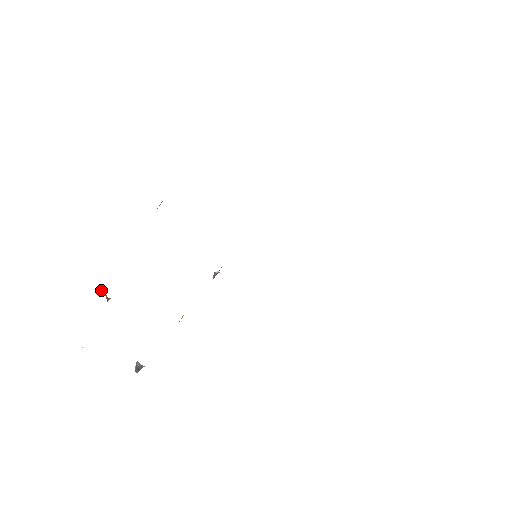
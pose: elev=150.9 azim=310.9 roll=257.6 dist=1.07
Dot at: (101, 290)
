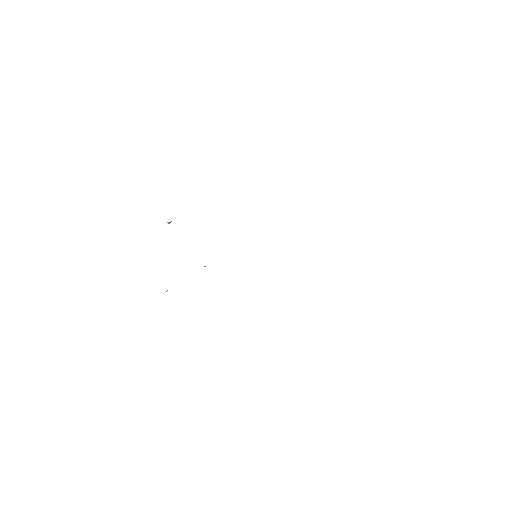
Dot at: (169, 222)
